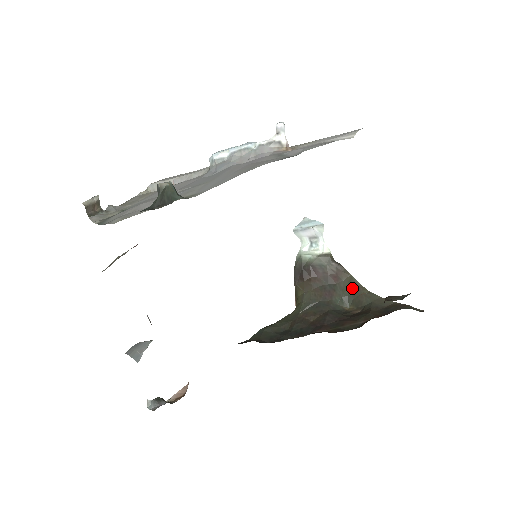
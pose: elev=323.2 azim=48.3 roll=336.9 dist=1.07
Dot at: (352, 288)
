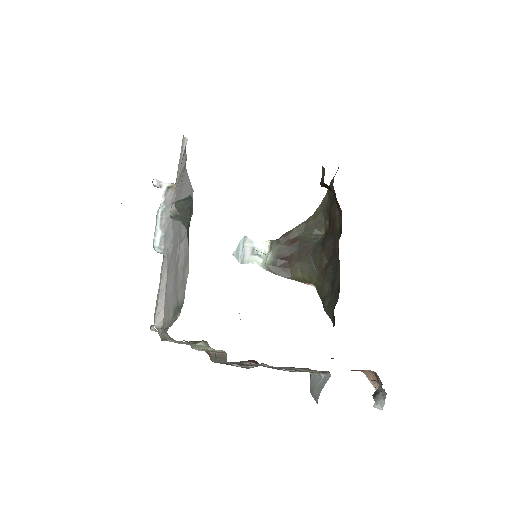
Dot at: (306, 229)
